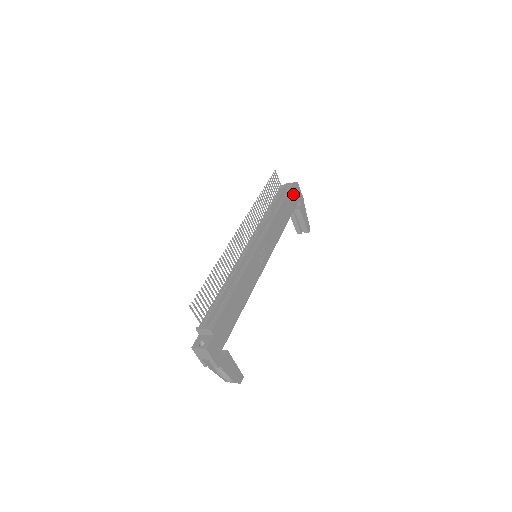
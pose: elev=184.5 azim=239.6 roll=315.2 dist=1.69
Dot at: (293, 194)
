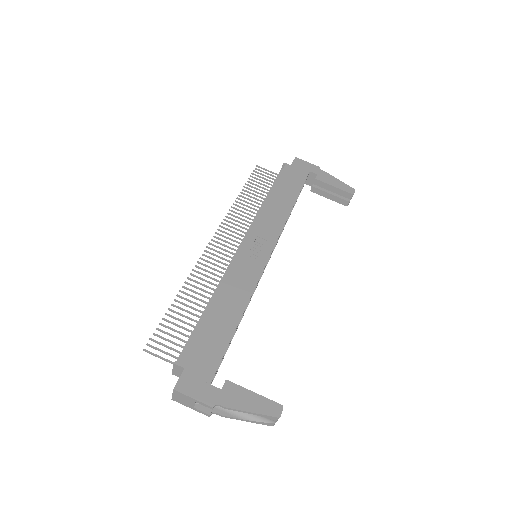
Dot at: (293, 171)
